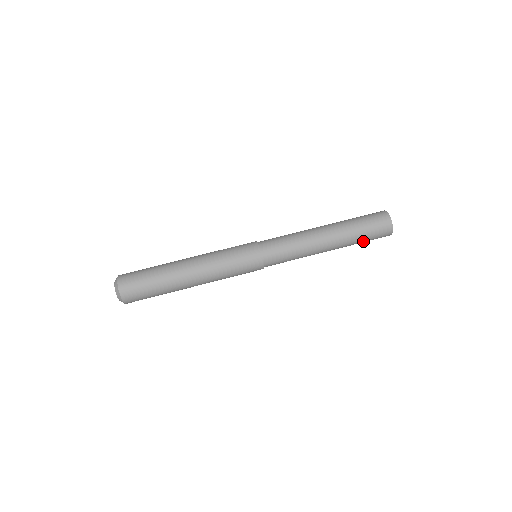
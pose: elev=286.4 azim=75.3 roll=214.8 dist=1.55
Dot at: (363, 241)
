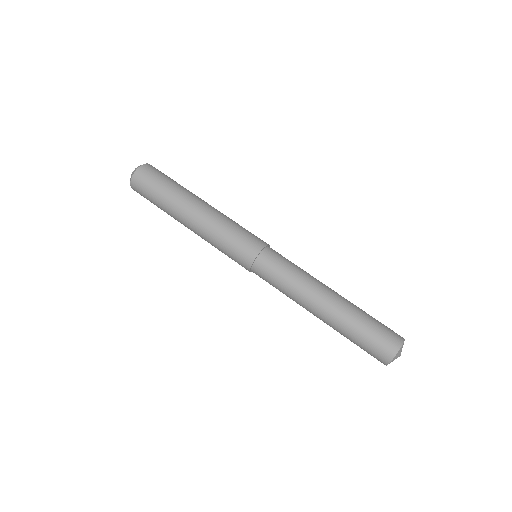
Dot at: occluded
